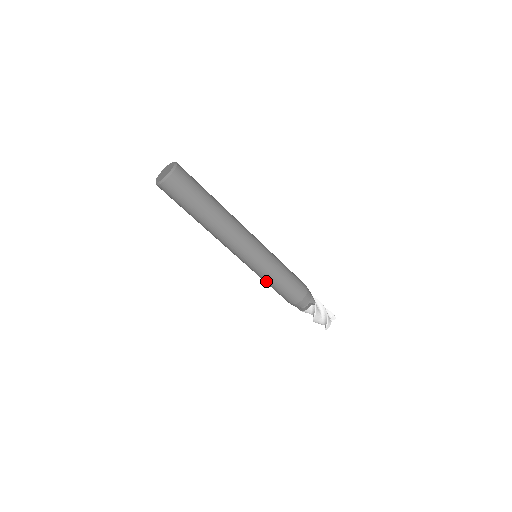
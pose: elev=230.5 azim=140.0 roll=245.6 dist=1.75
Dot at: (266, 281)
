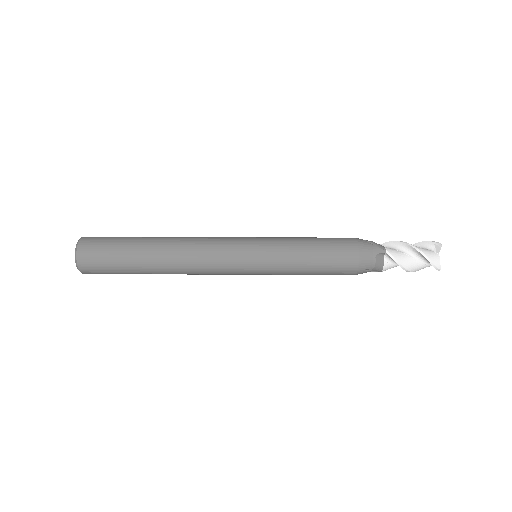
Dot at: (292, 274)
